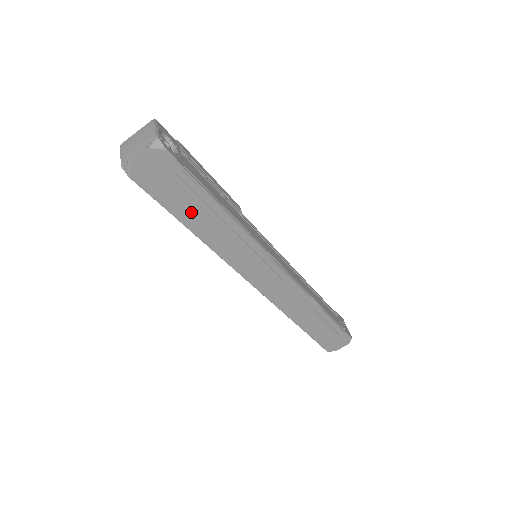
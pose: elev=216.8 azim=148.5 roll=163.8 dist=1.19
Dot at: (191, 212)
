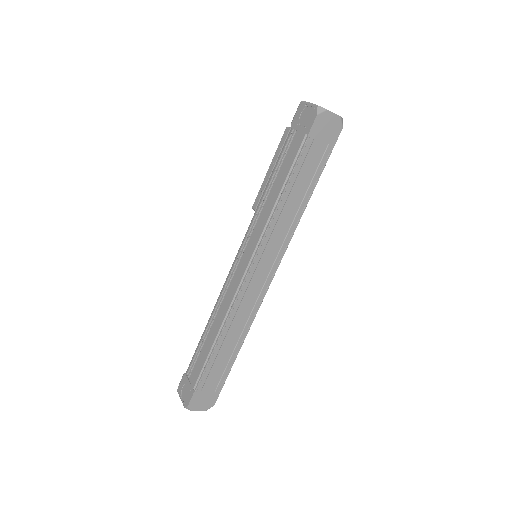
Dot at: (302, 174)
